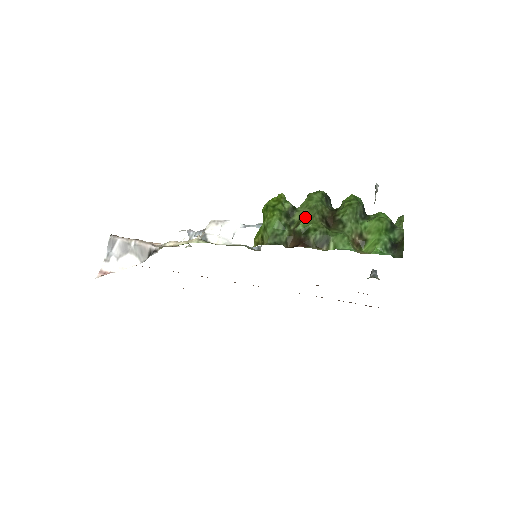
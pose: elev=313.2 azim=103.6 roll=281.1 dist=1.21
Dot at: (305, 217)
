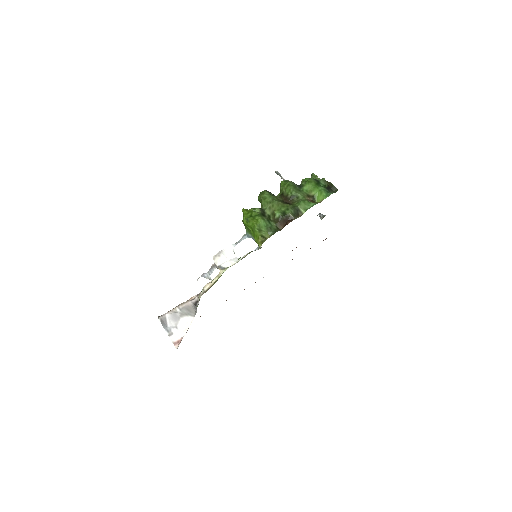
Dot at: (273, 208)
